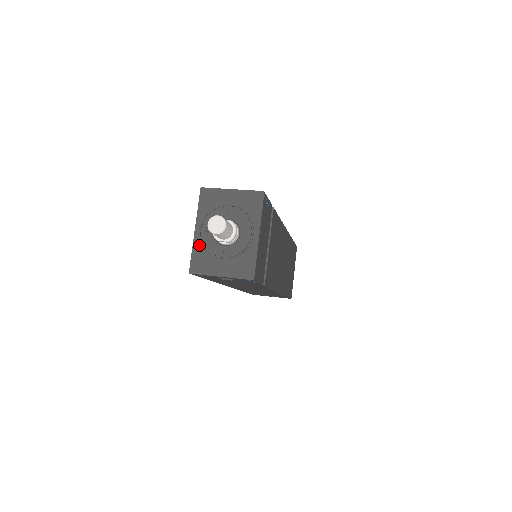
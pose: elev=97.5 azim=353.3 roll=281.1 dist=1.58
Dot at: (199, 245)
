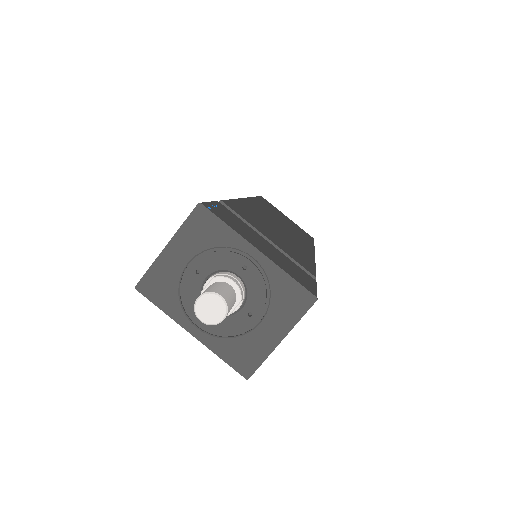
Dot at: (216, 342)
